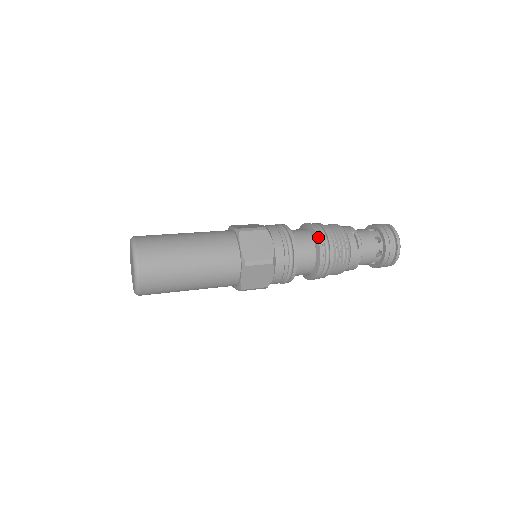
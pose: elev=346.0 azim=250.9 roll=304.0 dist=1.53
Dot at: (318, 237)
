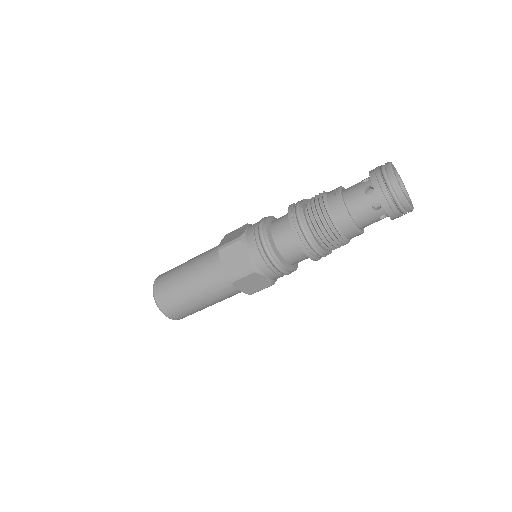
Dot at: (289, 206)
